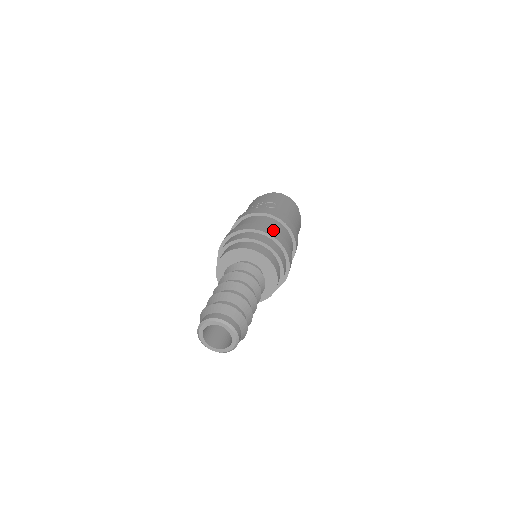
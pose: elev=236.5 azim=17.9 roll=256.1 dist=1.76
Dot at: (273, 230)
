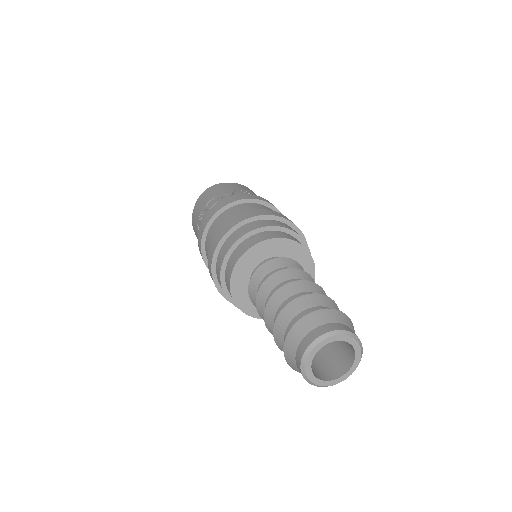
Dot at: occluded
